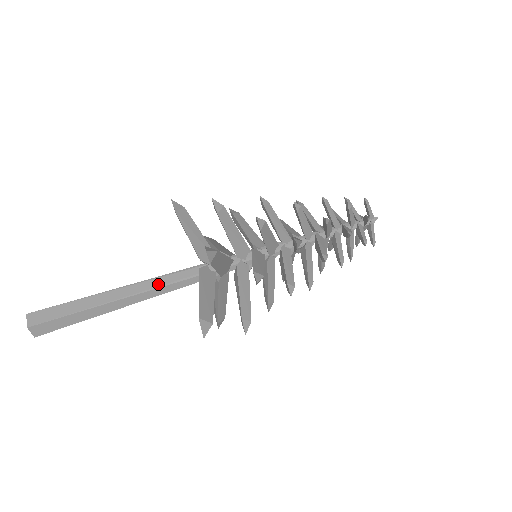
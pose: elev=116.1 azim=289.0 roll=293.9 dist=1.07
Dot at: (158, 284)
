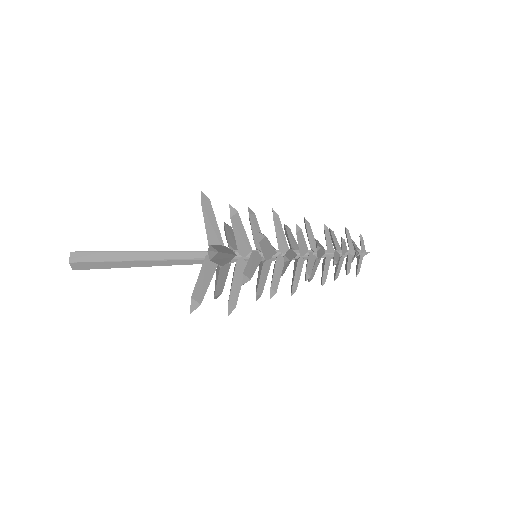
Dot at: (172, 257)
